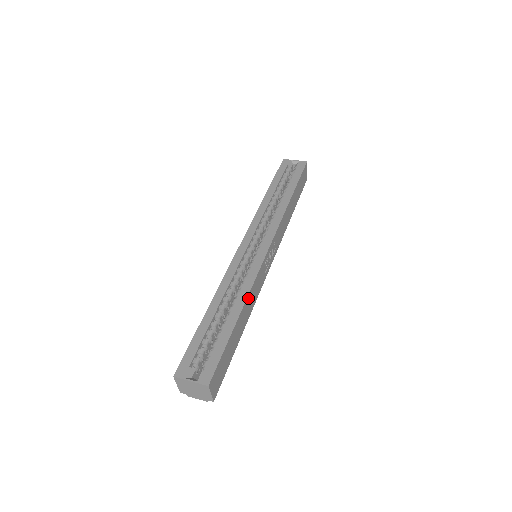
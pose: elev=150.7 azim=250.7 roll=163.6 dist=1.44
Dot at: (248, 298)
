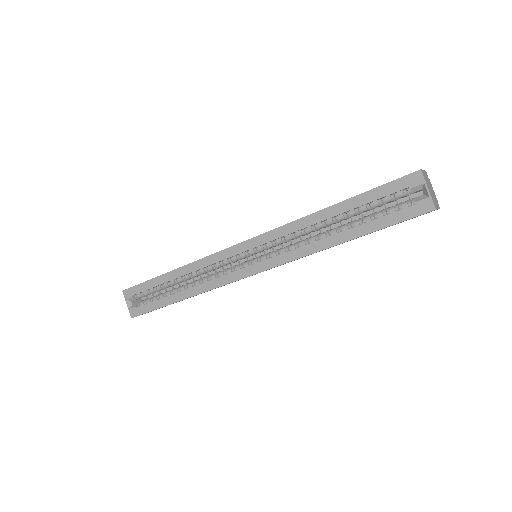
Dot at: (200, 293)
